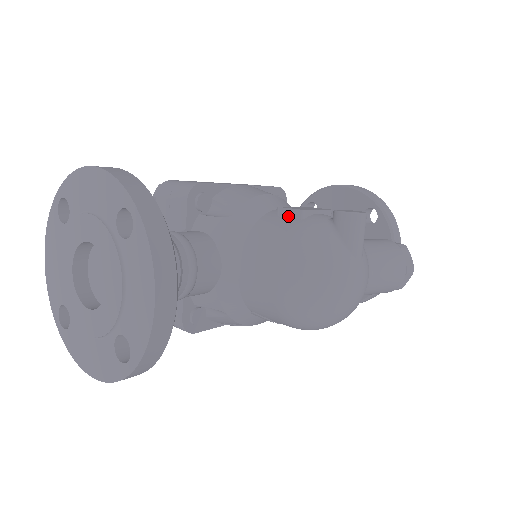
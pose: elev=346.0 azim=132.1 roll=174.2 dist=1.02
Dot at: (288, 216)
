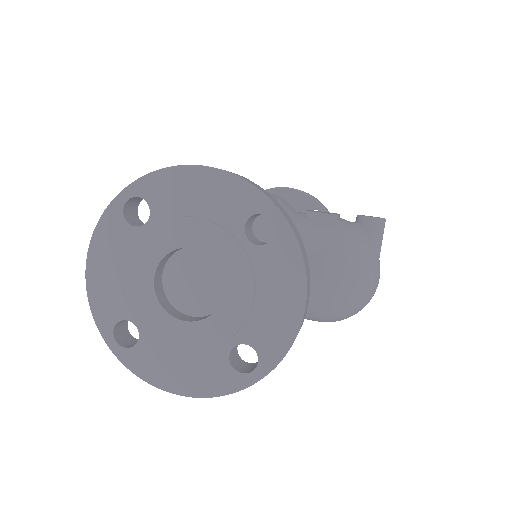
Dot at: (320, 220)
